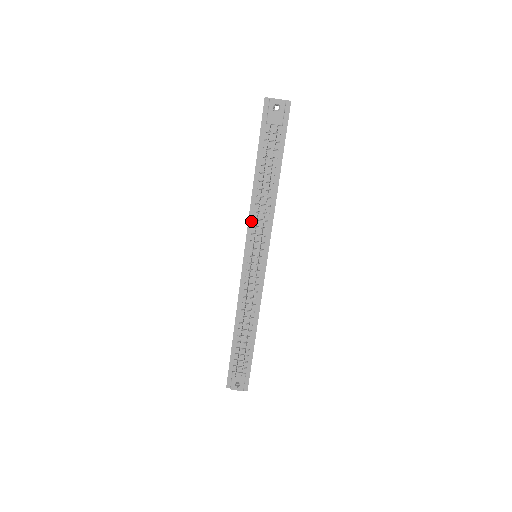
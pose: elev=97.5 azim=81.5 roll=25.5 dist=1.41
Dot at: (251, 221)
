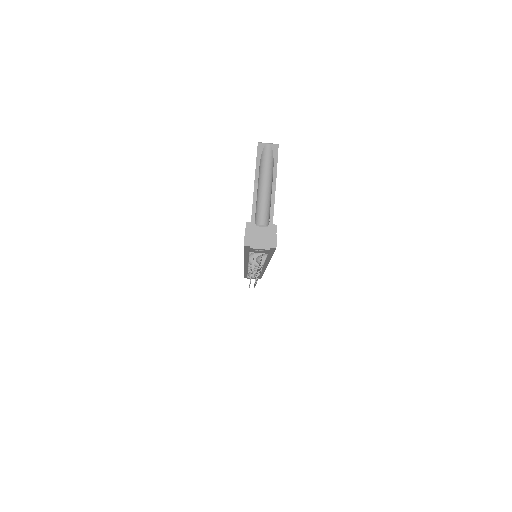
Dot at: (247, 263)
